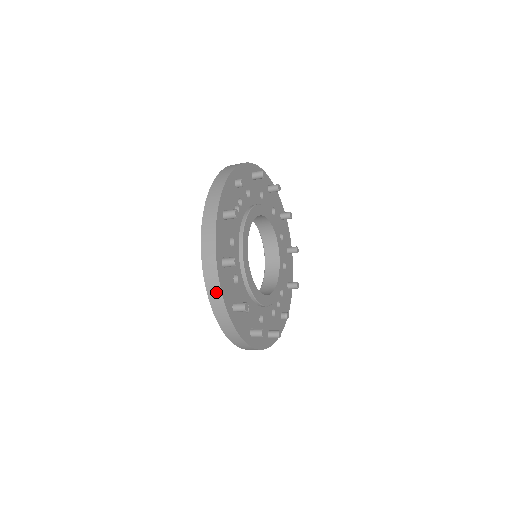
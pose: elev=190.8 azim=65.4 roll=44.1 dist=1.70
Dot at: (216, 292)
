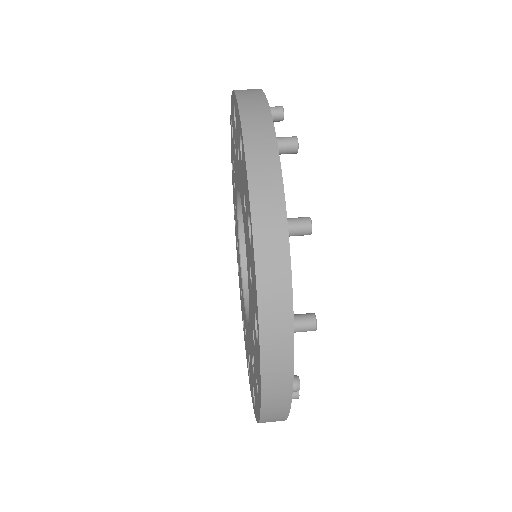
Dot at: occluded
